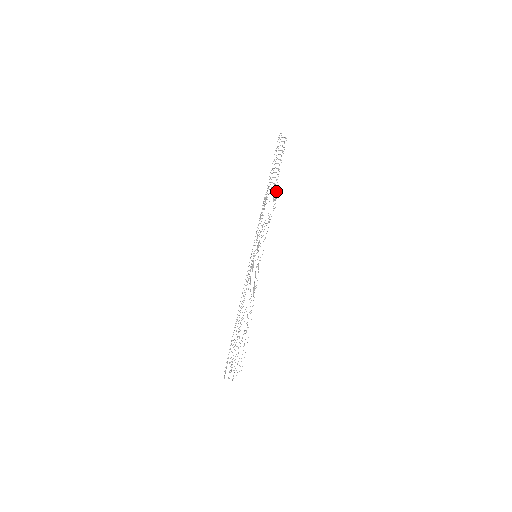
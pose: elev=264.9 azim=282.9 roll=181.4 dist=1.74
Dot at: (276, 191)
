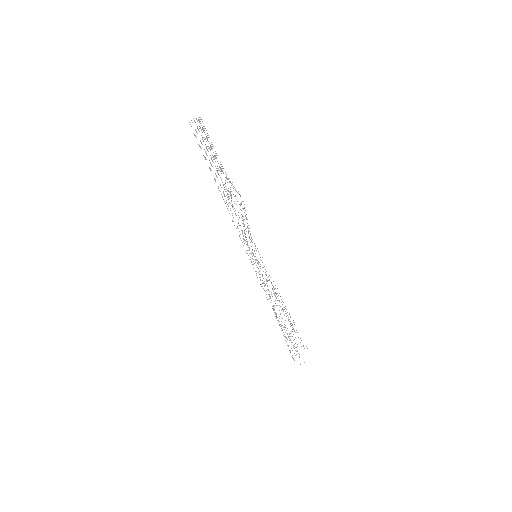
Dot at: occluded
